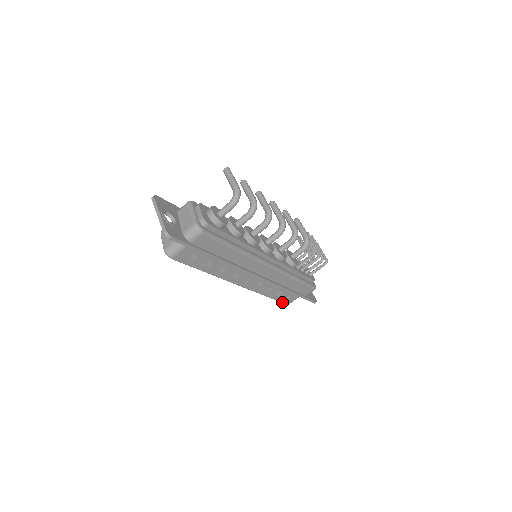
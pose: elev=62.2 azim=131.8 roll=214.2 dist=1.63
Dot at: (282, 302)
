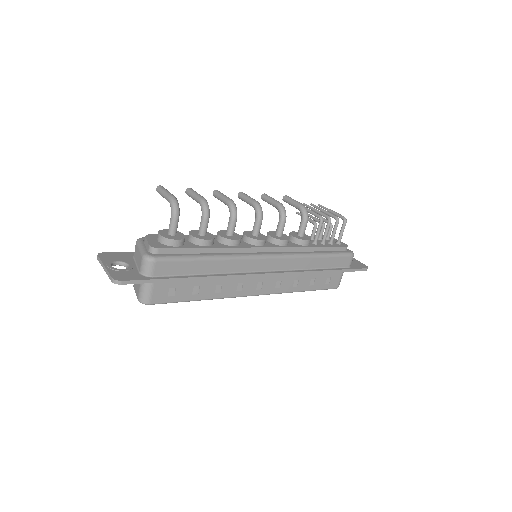
Dot at: (327, 289)
